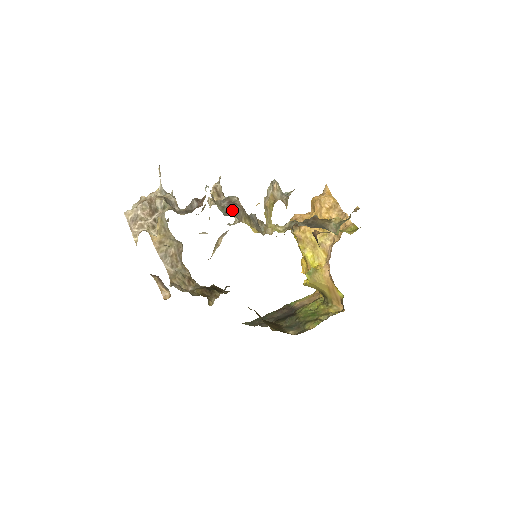
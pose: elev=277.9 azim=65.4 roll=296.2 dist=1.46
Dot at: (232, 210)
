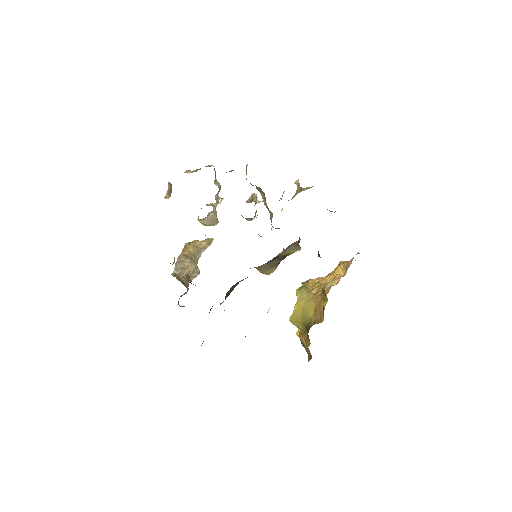
Dot at: occluded
